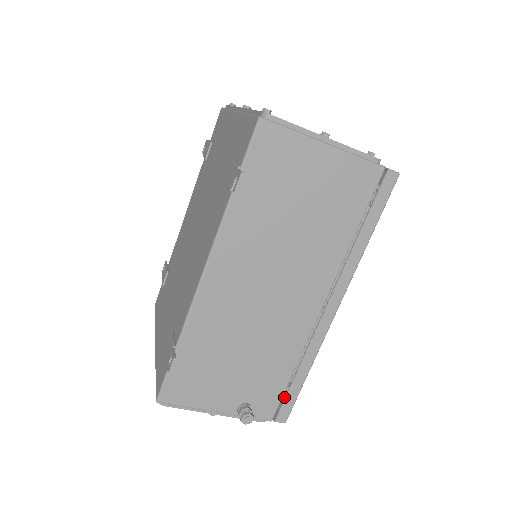
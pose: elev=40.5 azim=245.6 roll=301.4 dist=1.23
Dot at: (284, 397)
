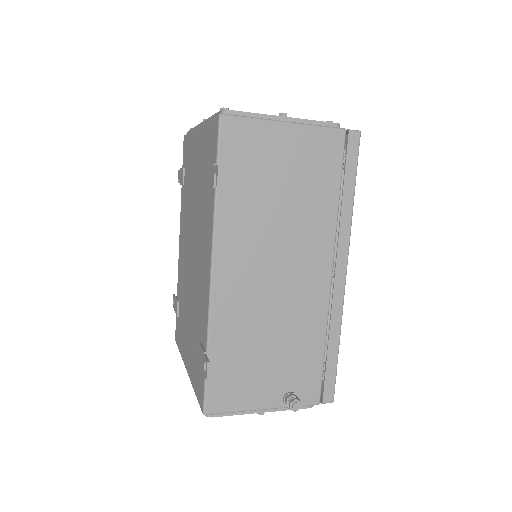
Dot at: (324, 376)
